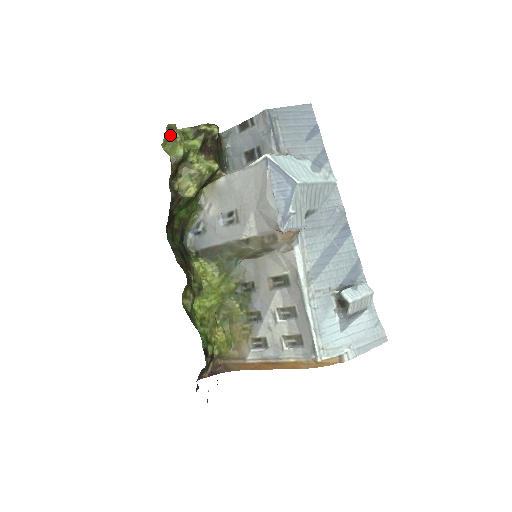
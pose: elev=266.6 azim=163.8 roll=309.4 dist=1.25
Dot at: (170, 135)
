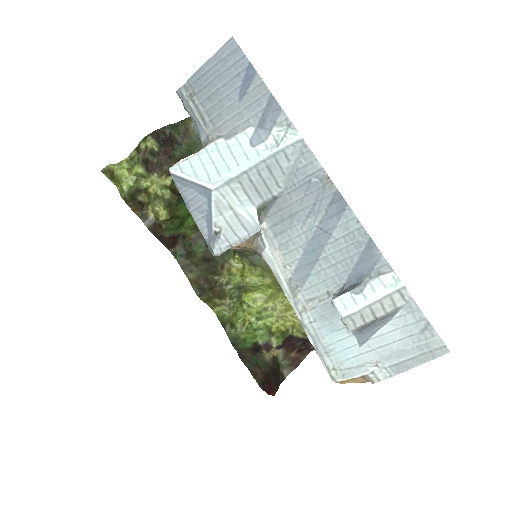
Dot at: (112, 176)
